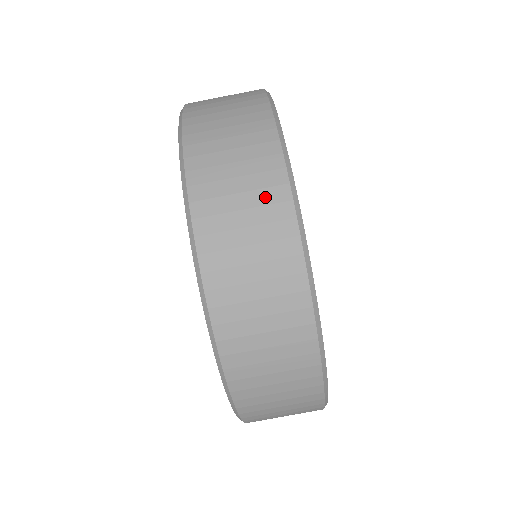
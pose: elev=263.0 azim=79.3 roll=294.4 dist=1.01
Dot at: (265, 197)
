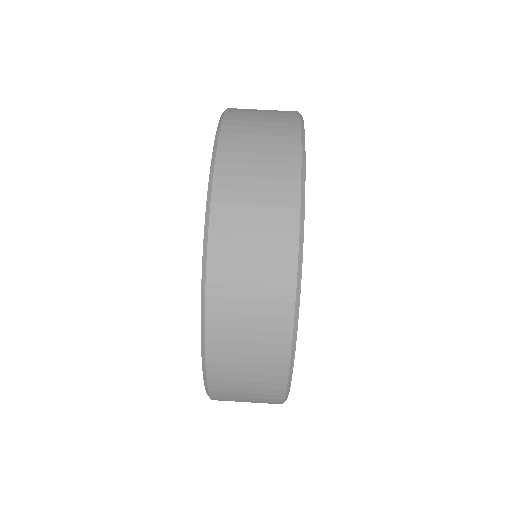
Dot at: (279, 160)
